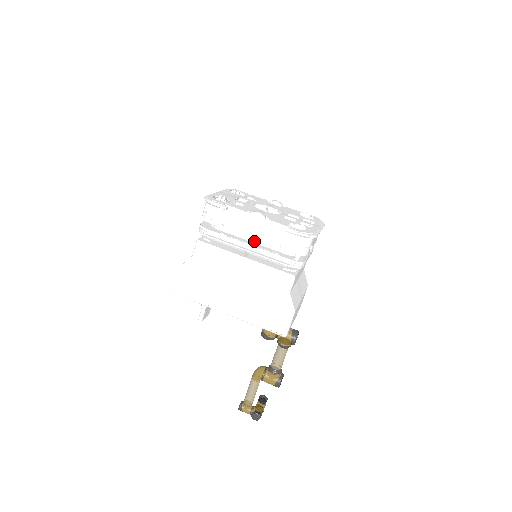
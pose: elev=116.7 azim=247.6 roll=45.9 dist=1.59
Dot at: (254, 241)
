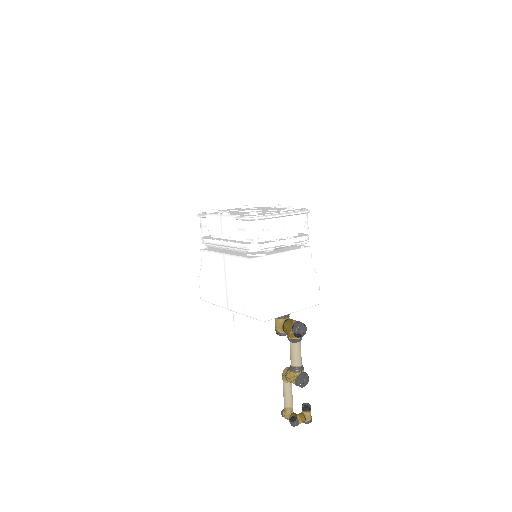
Dot at: (231, 238)
